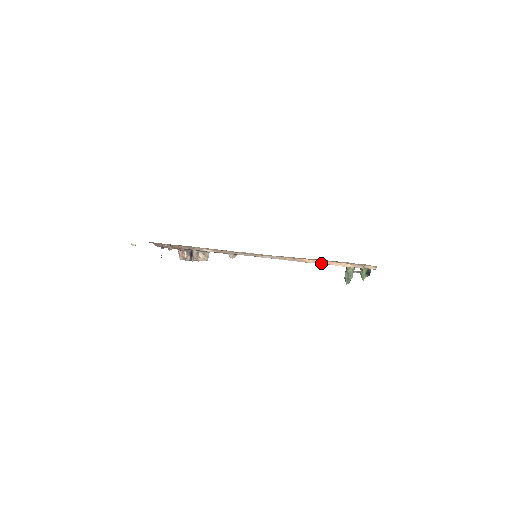
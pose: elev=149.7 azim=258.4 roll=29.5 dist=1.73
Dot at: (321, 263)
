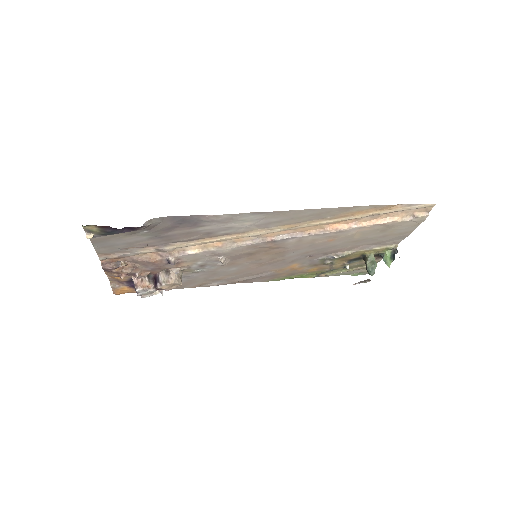
Dot at: (359, 226)
